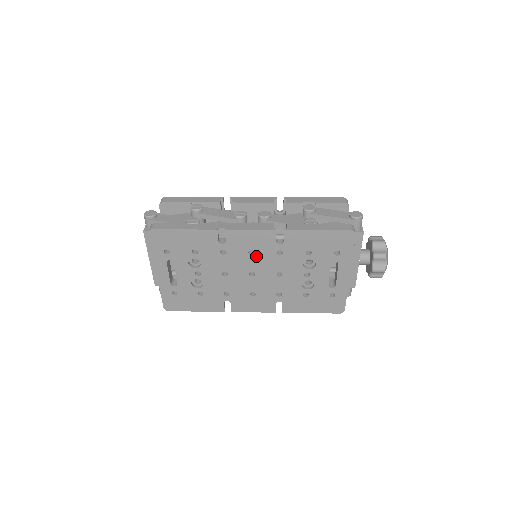
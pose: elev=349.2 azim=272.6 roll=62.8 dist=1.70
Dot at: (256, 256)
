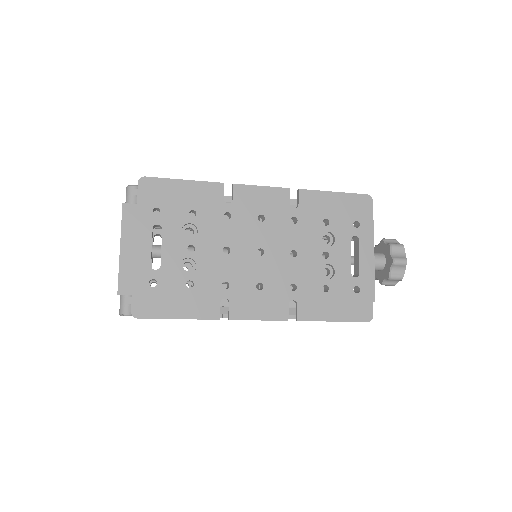
Dot at: (266, 224)
